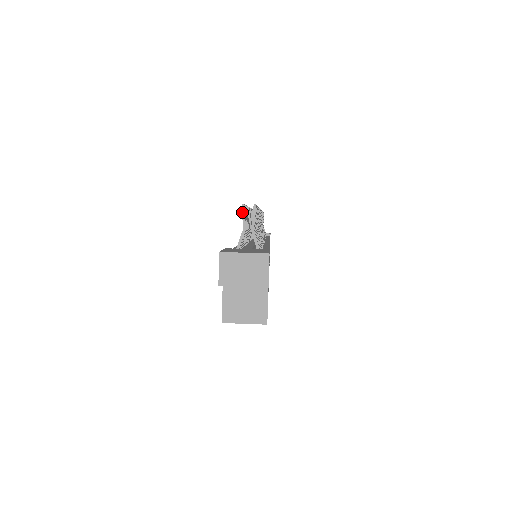
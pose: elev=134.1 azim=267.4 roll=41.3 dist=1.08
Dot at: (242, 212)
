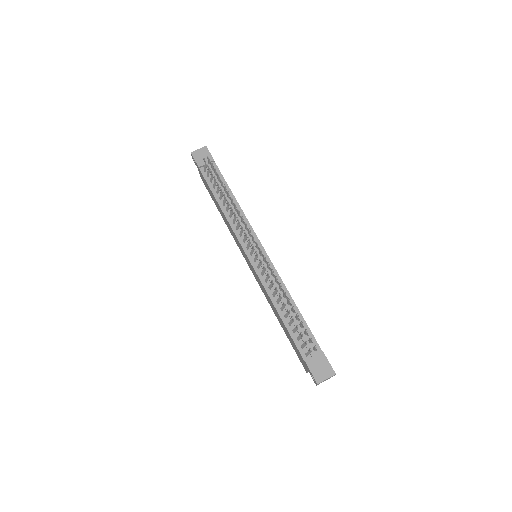
Dot at: occluded
